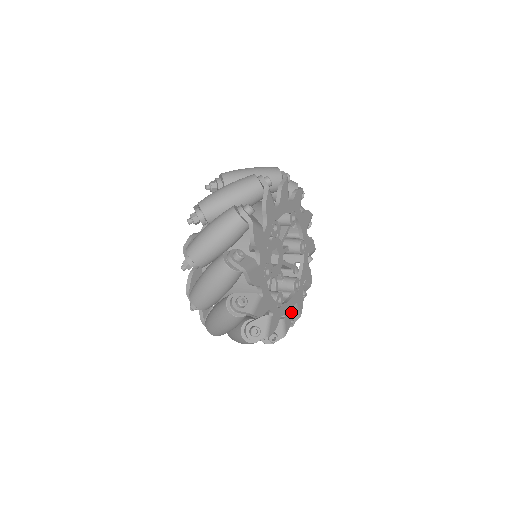
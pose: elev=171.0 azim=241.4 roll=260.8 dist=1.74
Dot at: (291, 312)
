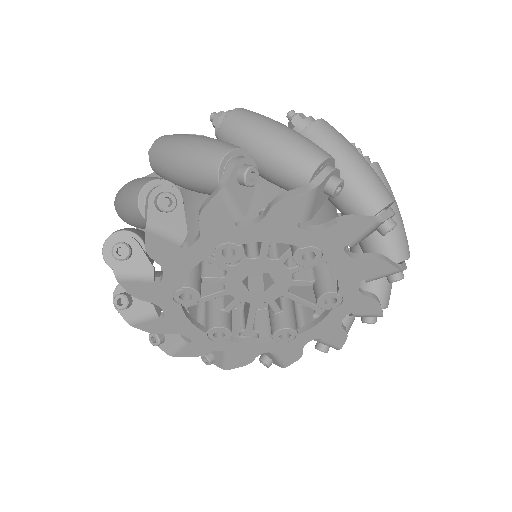
Dot at: (338, 328)
